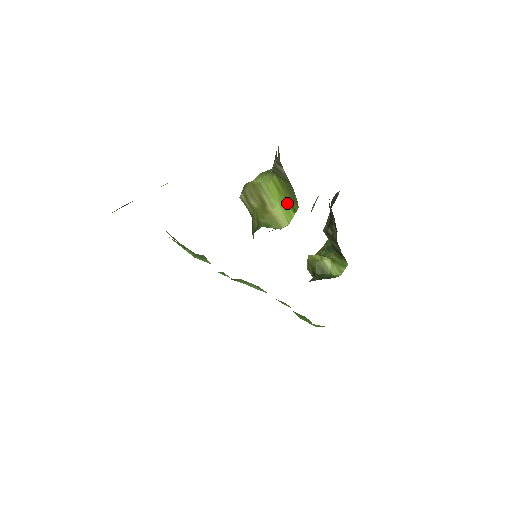
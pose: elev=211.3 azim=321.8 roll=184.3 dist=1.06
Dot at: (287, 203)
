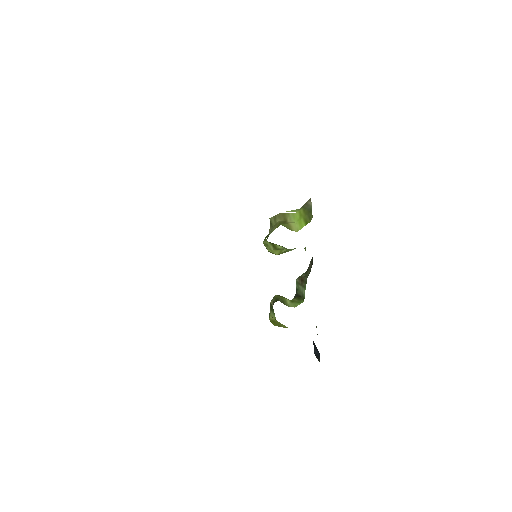
Dot at: (303, 220)
